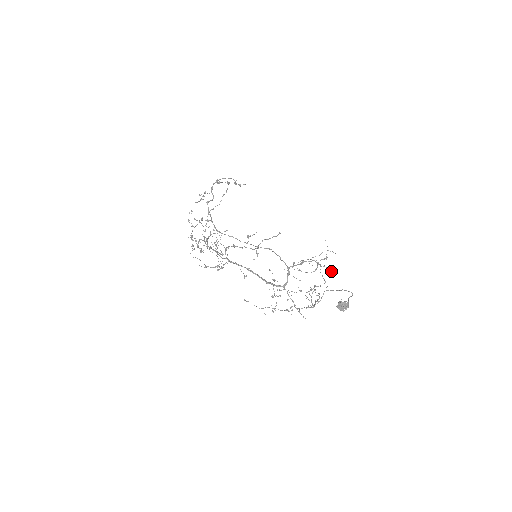
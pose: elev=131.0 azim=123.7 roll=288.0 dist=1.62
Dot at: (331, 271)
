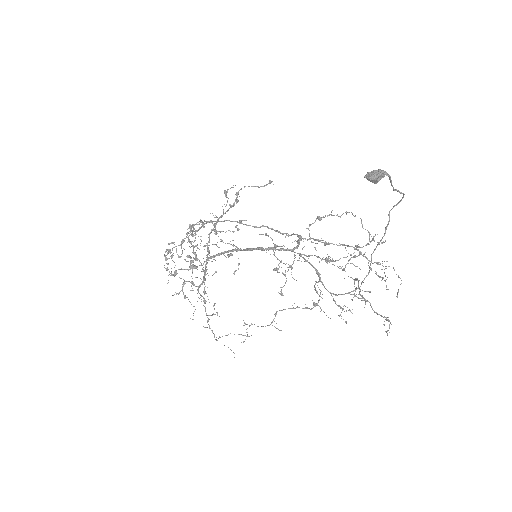
Dot at: occluded
